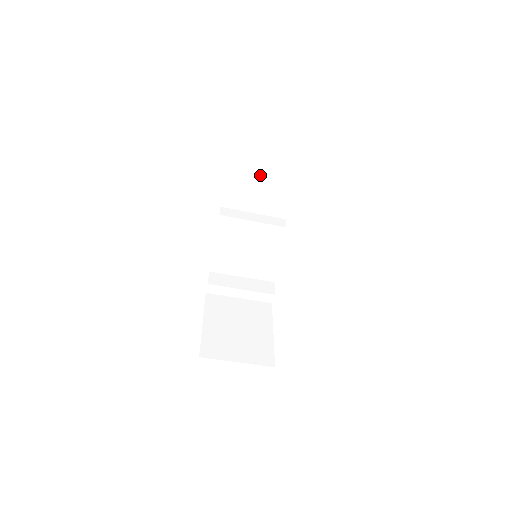
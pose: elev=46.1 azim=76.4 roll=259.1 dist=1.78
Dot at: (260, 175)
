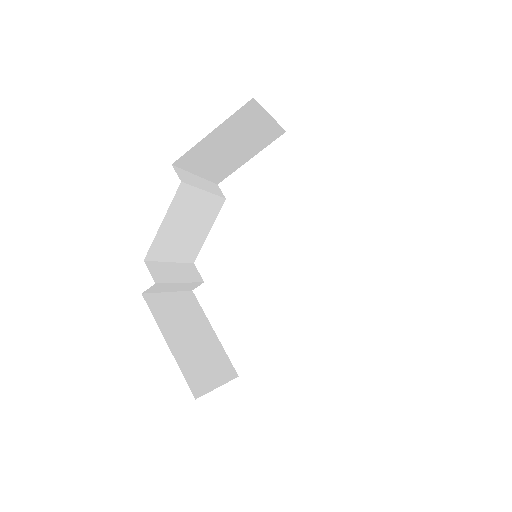
Dot at: (242, 135)
